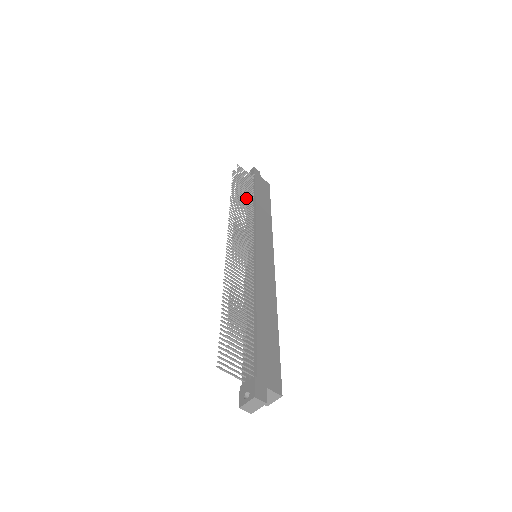
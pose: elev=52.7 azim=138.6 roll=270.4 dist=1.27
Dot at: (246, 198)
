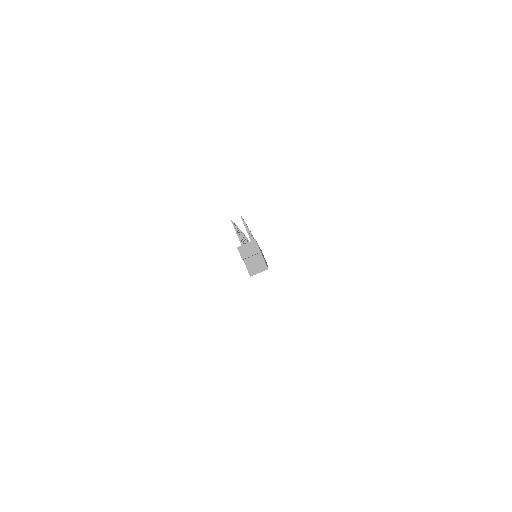
Dot at: occluded
